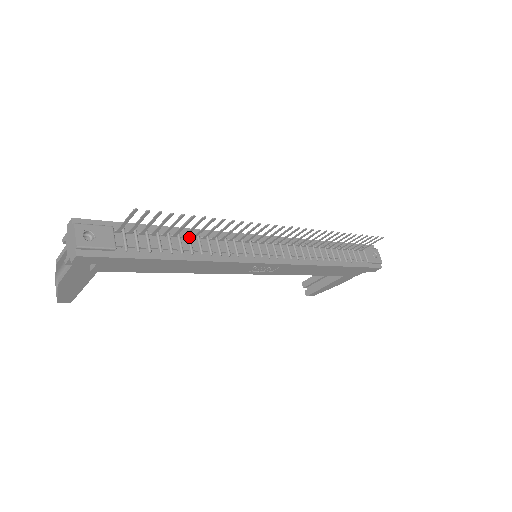
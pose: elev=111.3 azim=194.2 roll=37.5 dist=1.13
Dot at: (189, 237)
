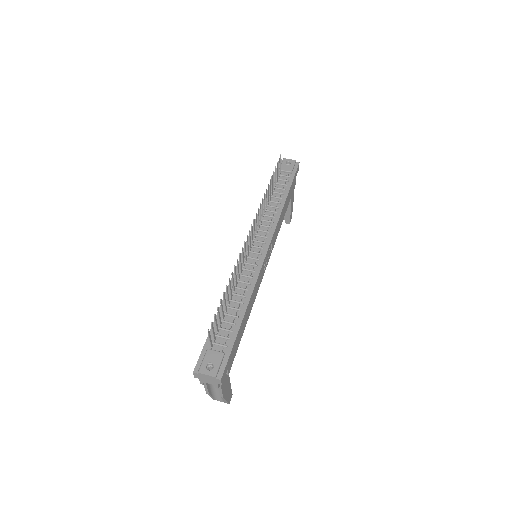
Dot at: (230, 300)
